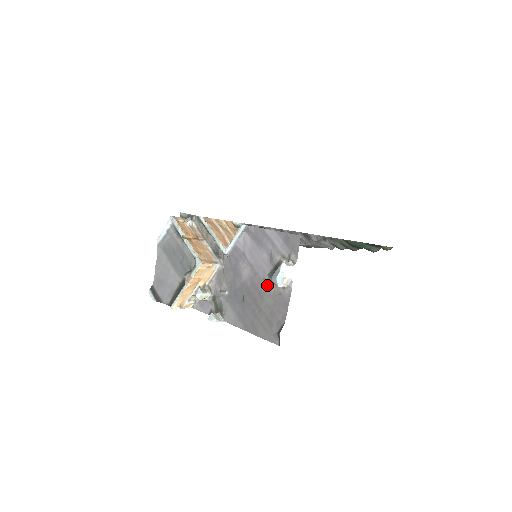
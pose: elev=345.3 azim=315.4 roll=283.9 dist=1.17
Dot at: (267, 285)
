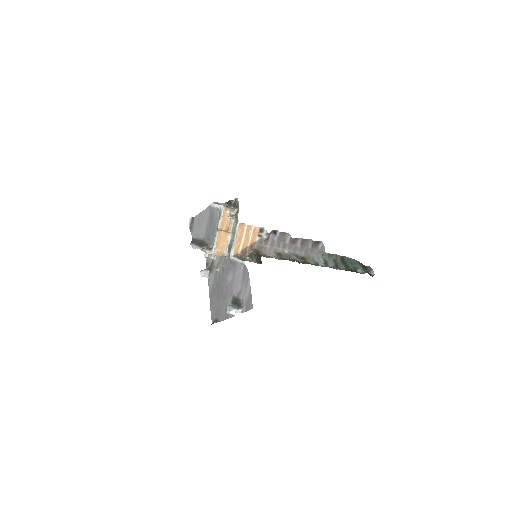
Dot at: (229, 299)
